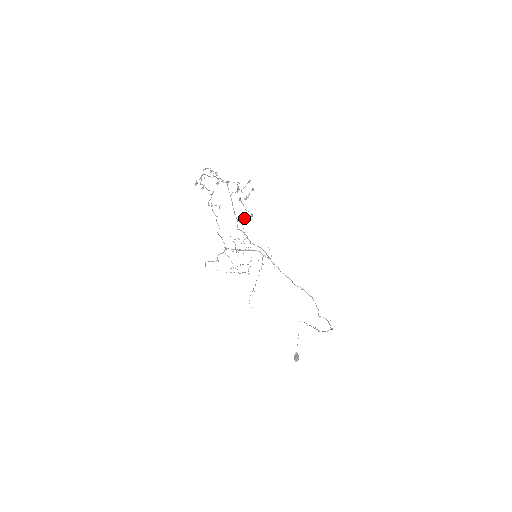
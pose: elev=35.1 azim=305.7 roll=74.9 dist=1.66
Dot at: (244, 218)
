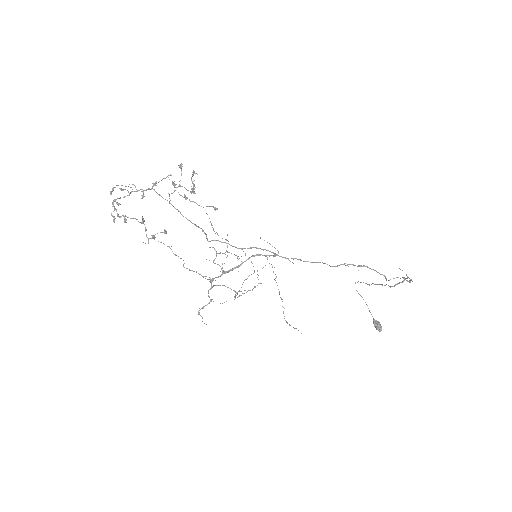
Dot at: occluded
